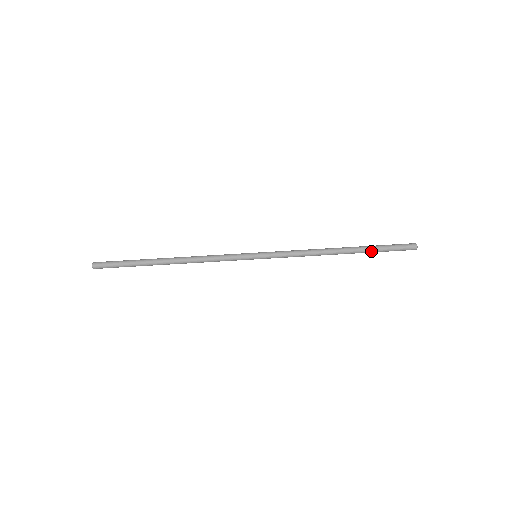
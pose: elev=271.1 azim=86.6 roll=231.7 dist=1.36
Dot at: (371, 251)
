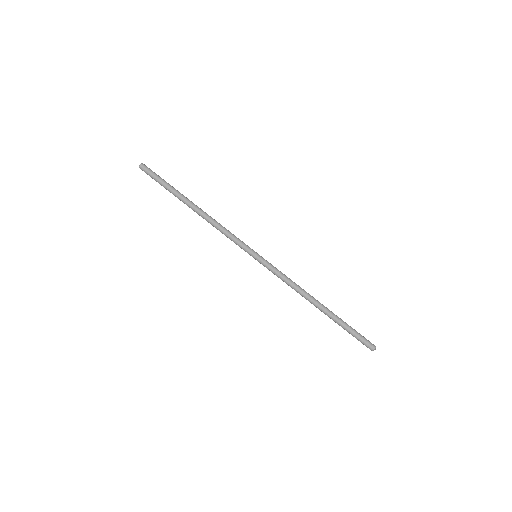
Dot at: (338, 324)
